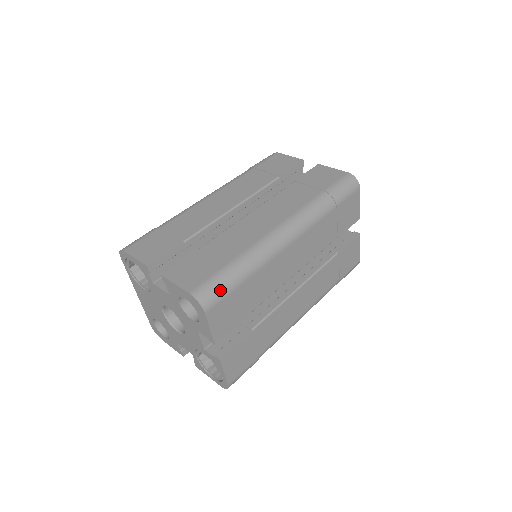
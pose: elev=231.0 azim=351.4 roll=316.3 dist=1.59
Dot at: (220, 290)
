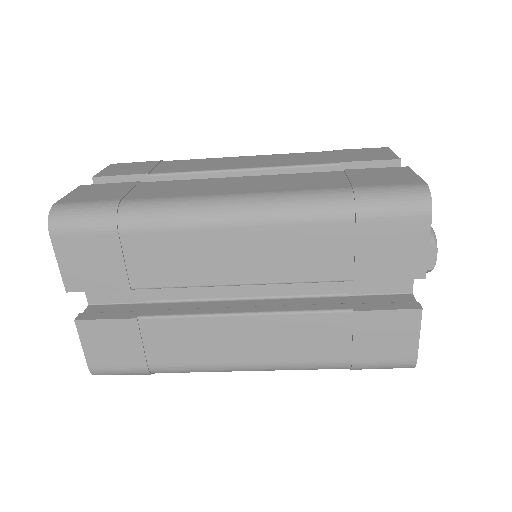
Dot at: (83, 219)
